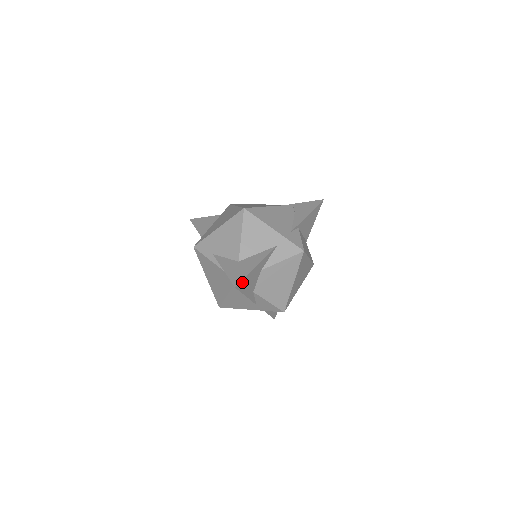
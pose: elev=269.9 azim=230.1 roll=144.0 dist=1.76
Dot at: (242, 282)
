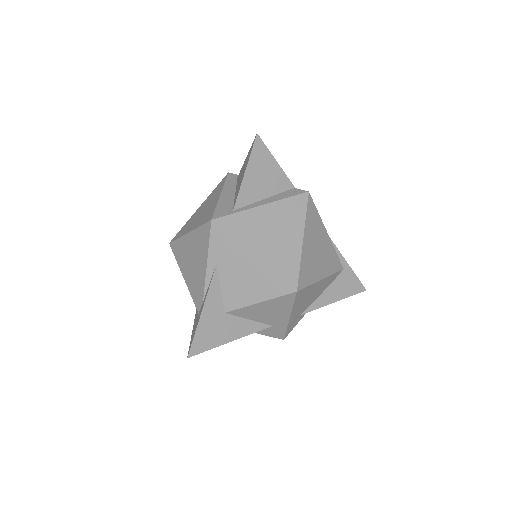
Dot at: (200, 349)
